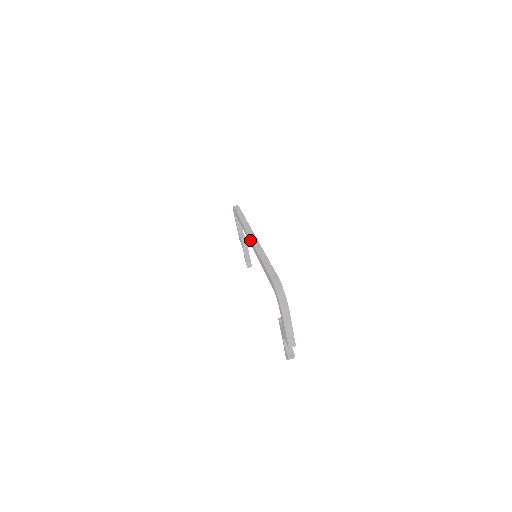
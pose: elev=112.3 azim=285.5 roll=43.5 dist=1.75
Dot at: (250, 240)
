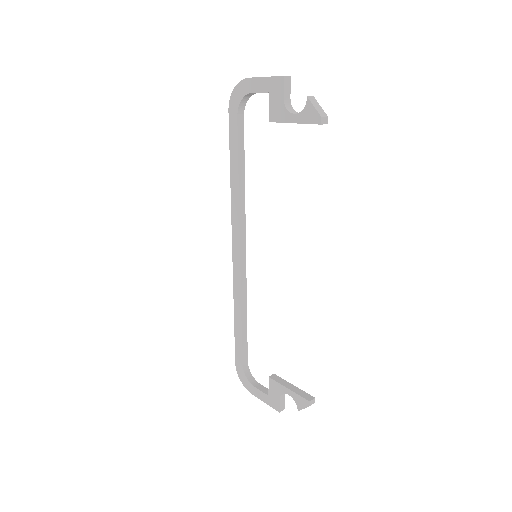
Dot at: (233, 241)
